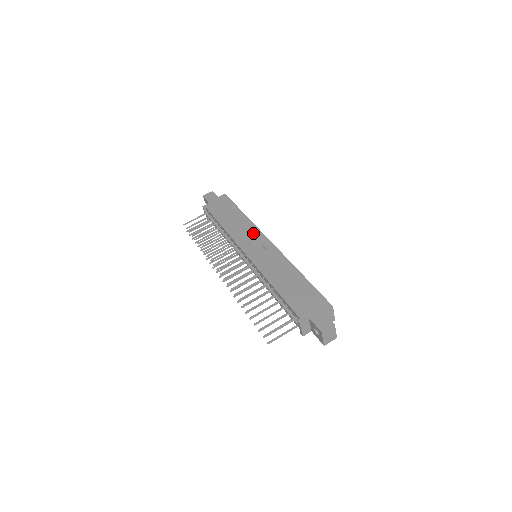
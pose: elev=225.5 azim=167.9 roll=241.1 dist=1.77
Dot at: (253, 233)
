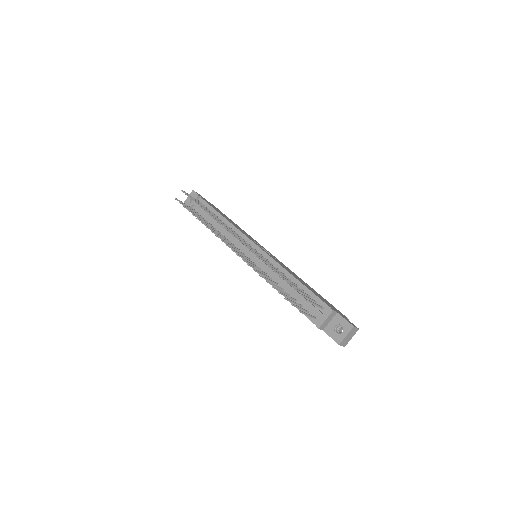
Dot at: (254, 240)
